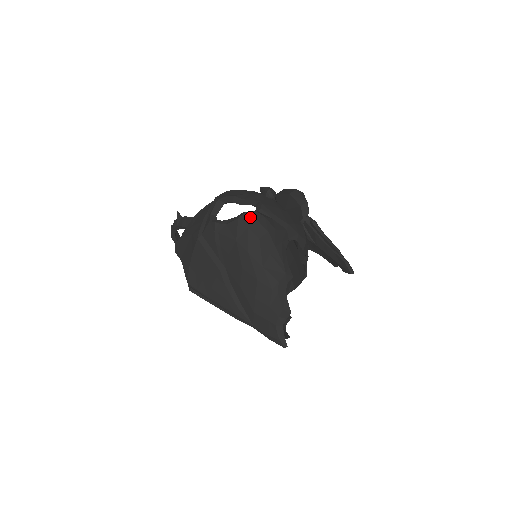
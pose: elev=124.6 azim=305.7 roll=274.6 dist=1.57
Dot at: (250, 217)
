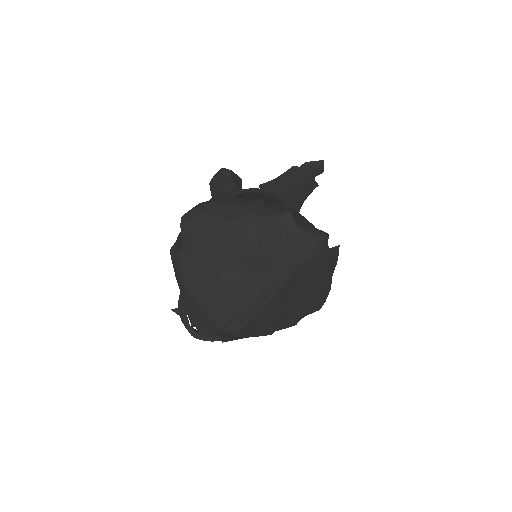
Dot at: (187, 214)
